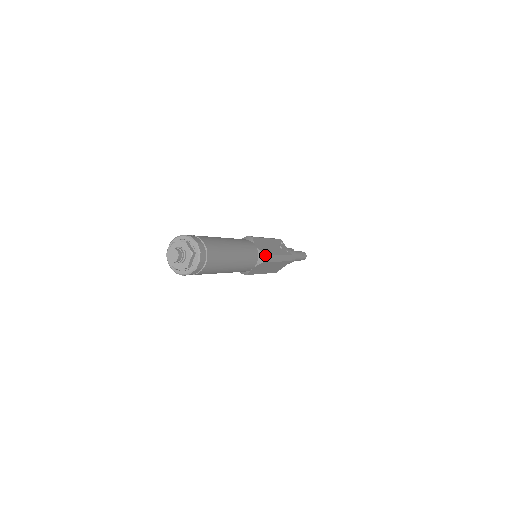
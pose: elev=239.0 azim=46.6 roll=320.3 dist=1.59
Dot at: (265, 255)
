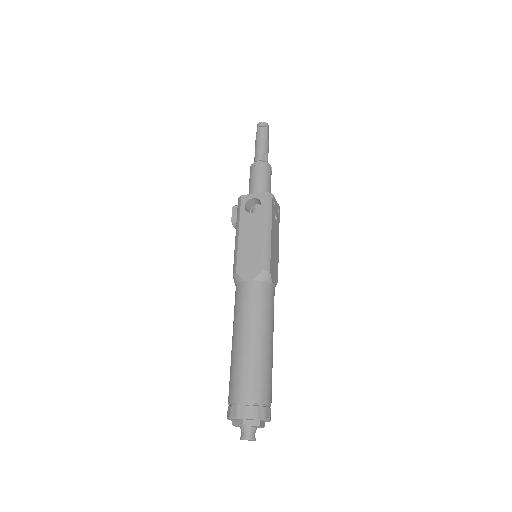
Dot at: occluded
